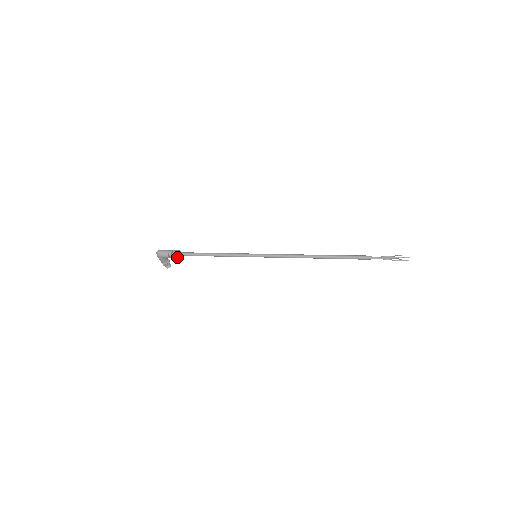
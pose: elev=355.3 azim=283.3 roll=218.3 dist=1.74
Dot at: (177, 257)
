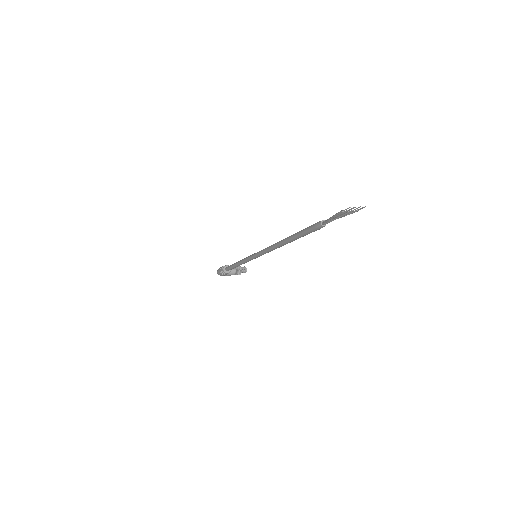
Dot at: (227, 273)
